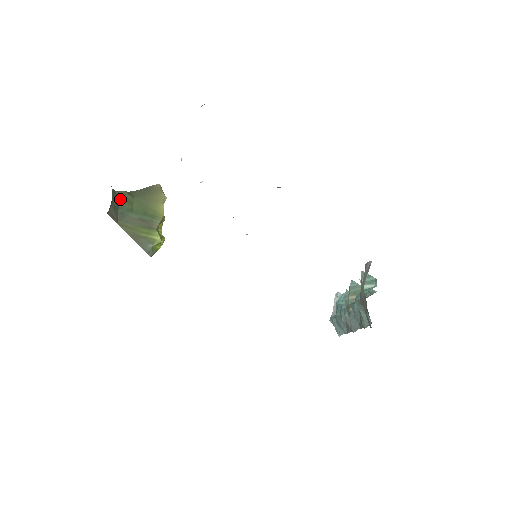
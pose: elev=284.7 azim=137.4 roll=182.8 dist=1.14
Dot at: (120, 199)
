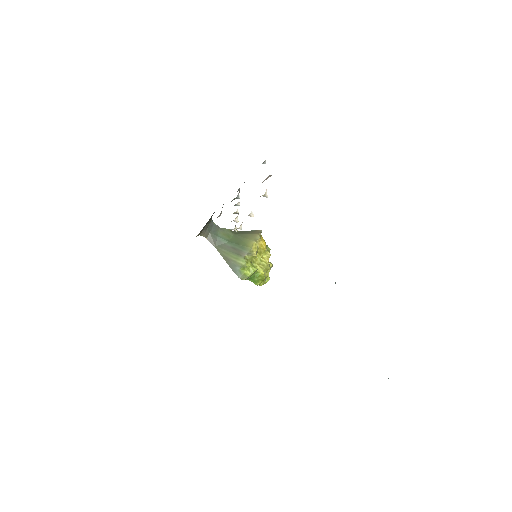
Dot at: (221, 232)
